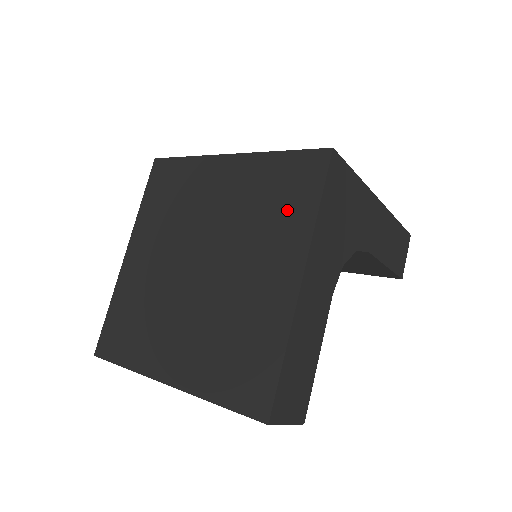
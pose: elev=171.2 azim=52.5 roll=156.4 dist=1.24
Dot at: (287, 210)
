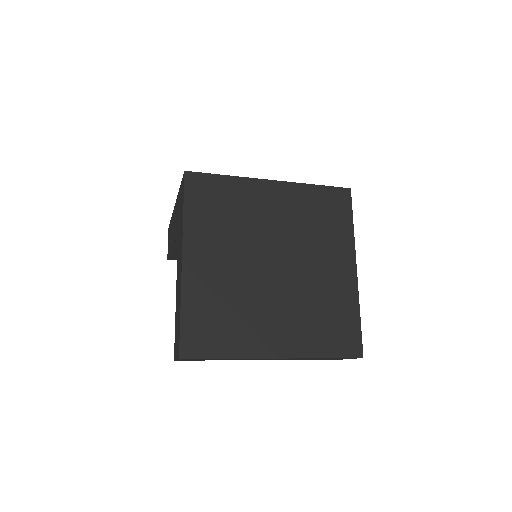
Dot at: (333, 226)
